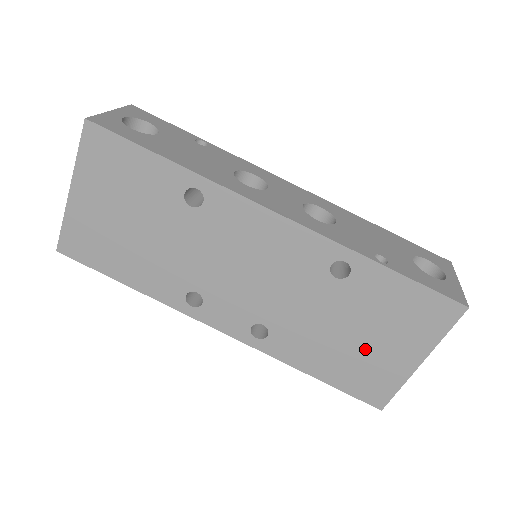
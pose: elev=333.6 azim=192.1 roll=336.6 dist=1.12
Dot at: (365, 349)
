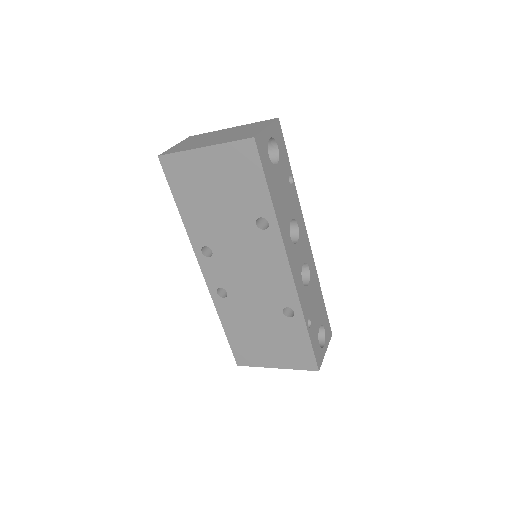
Dot at: (260, 343)
